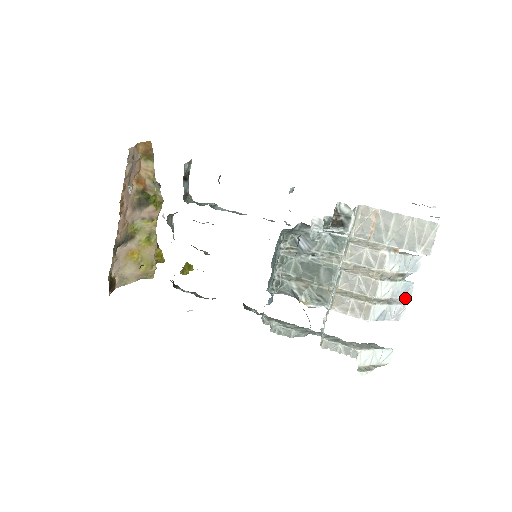
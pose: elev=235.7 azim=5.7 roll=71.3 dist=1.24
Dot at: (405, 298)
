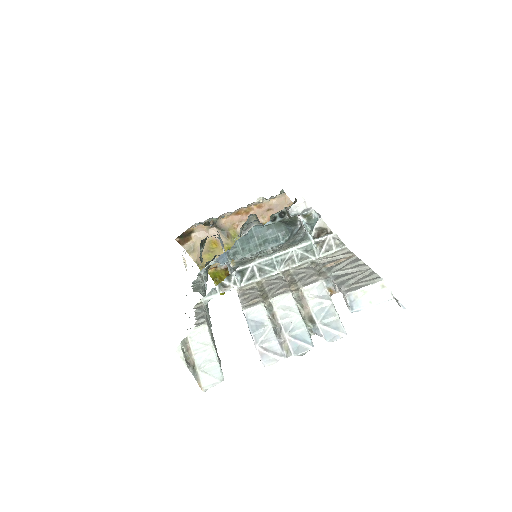
Dot at: (291, 348)
